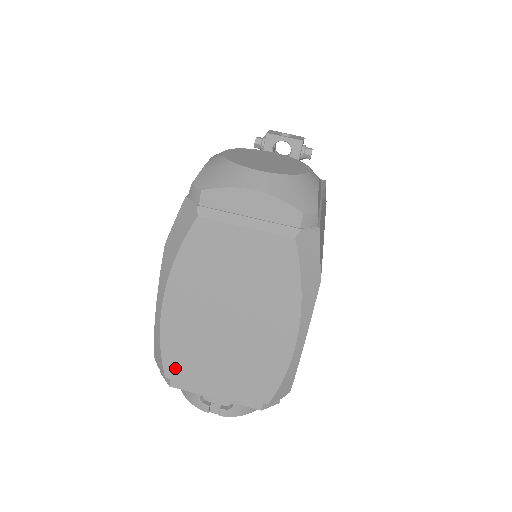
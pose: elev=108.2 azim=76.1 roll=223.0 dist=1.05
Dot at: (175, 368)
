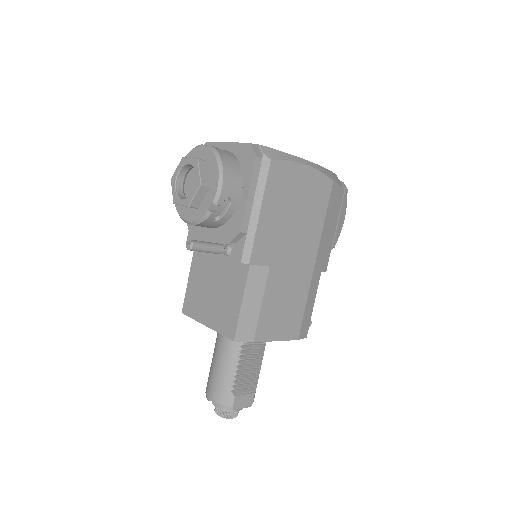
Dot at: occluded
